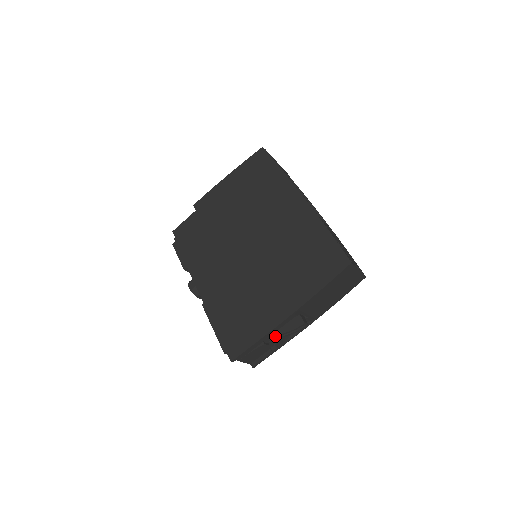
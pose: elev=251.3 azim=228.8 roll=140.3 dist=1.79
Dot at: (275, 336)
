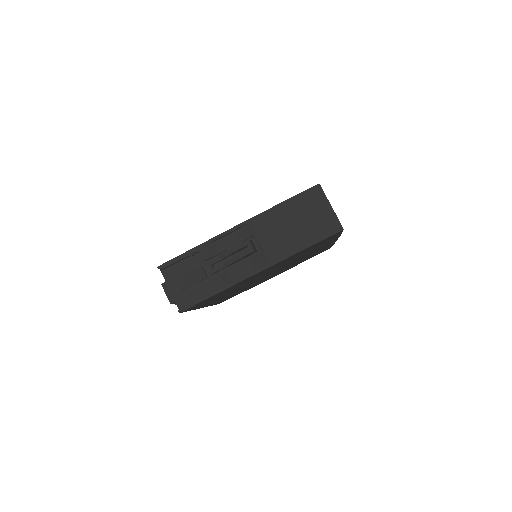
Dot at: (216, 258)
